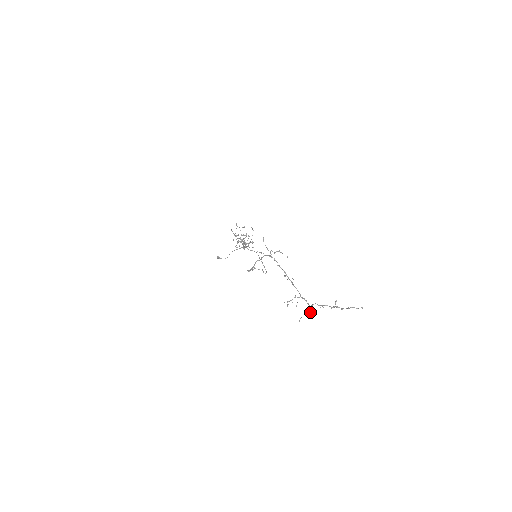
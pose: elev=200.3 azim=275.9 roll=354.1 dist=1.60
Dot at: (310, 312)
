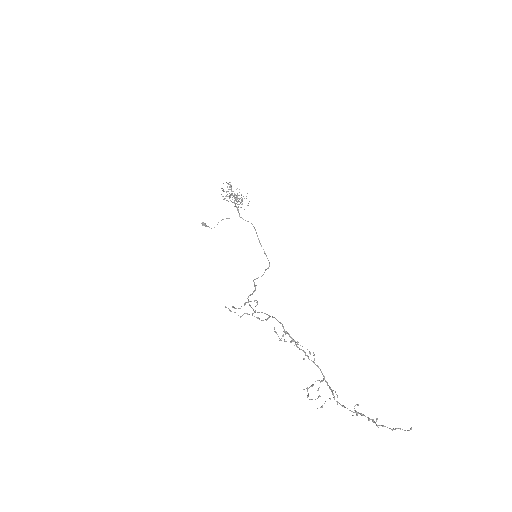
Dot at: (337, 404)
